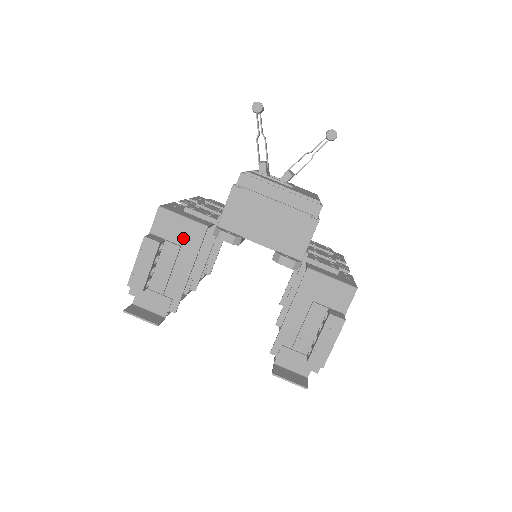
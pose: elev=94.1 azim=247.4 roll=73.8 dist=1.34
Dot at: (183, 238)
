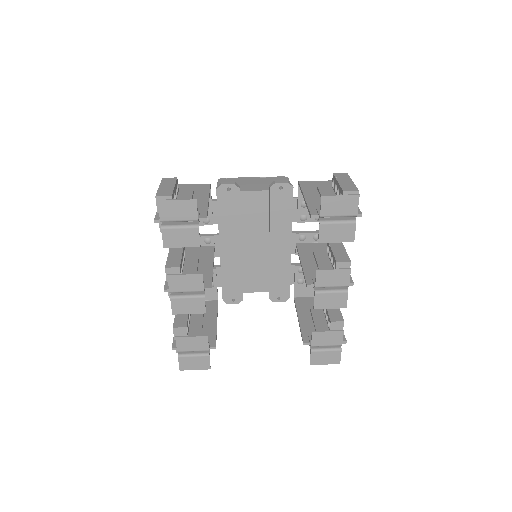
Dot at: (193, 190)
